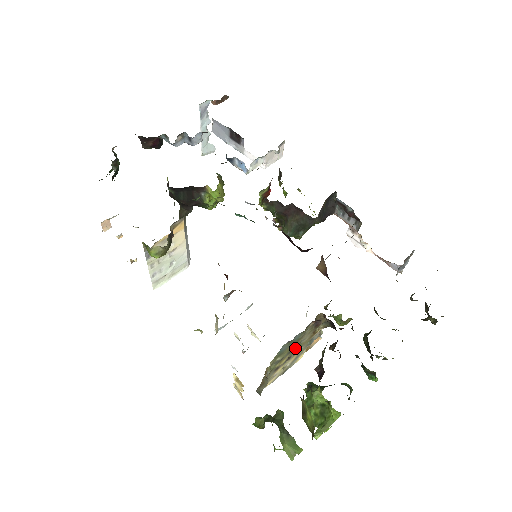
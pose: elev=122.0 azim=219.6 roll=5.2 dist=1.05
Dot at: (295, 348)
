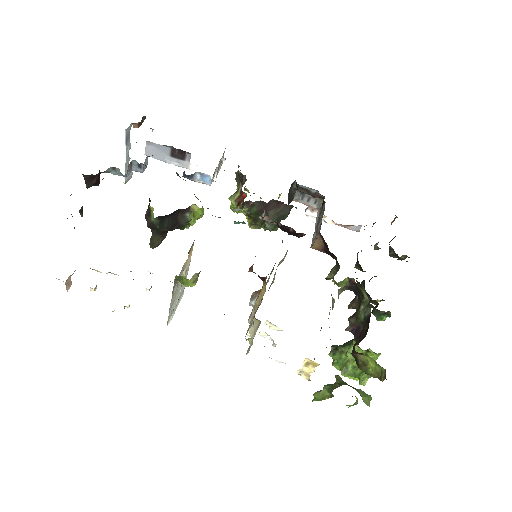
Dot at: occluded
